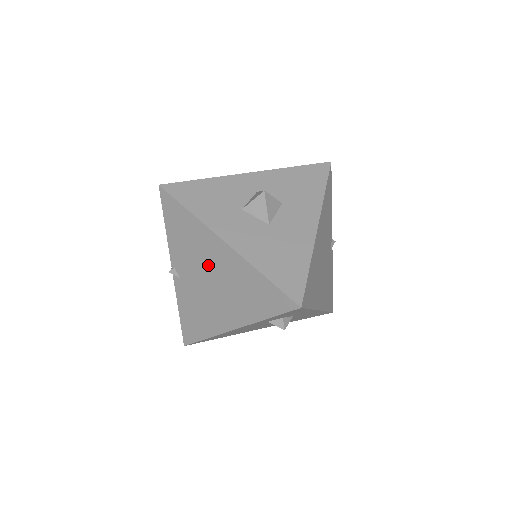
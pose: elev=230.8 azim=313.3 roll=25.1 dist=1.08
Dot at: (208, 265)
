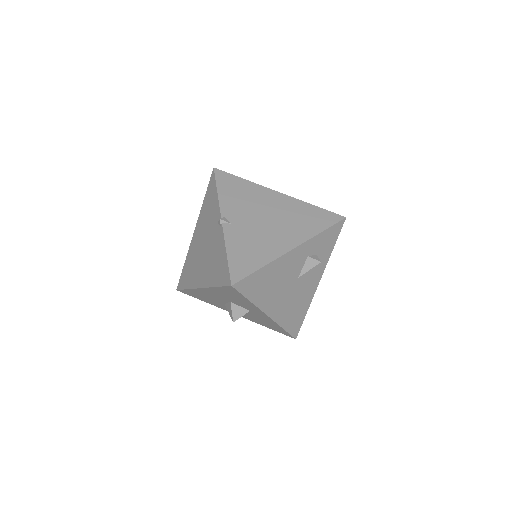
Dot at: (264, 208)
